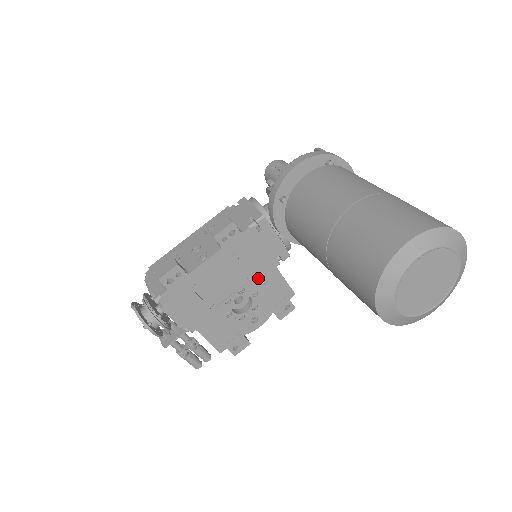
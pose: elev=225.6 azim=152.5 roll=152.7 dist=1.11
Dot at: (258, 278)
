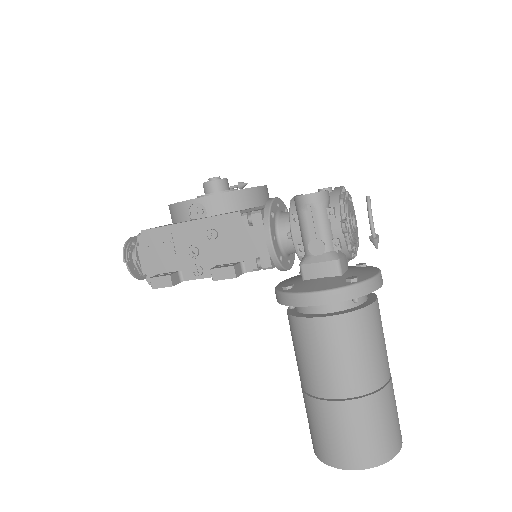
Dot at: occluded
